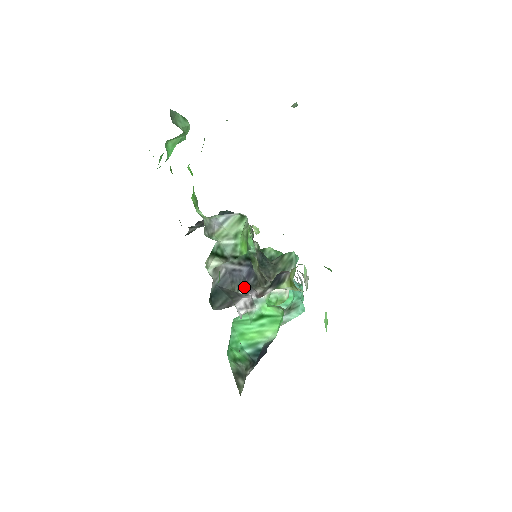
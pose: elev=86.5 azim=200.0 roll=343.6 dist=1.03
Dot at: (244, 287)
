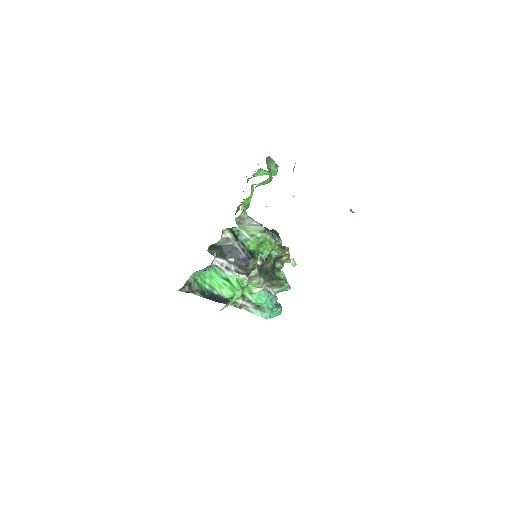
Dot at: (233, 260)
